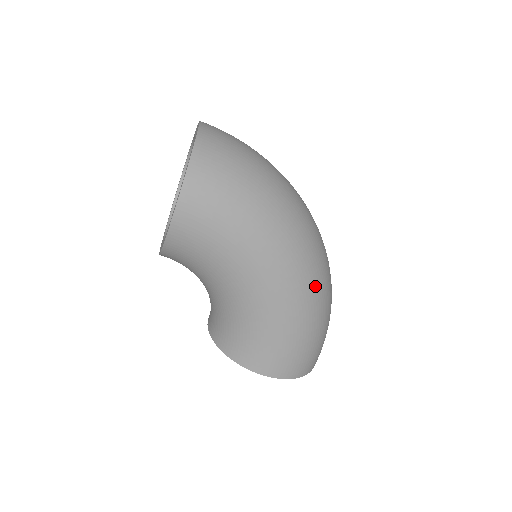
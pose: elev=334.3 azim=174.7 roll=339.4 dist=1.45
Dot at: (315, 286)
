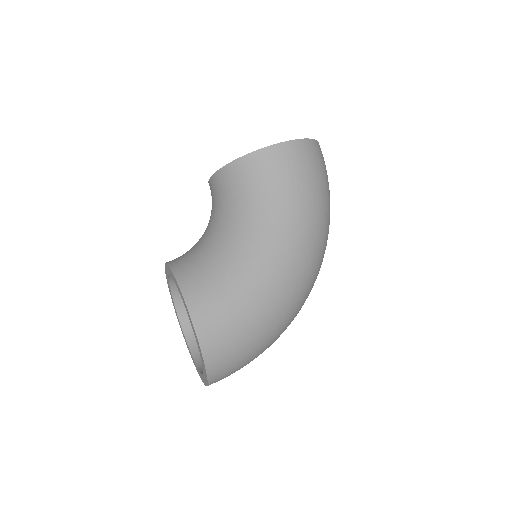
Dot at: (295, 296)
